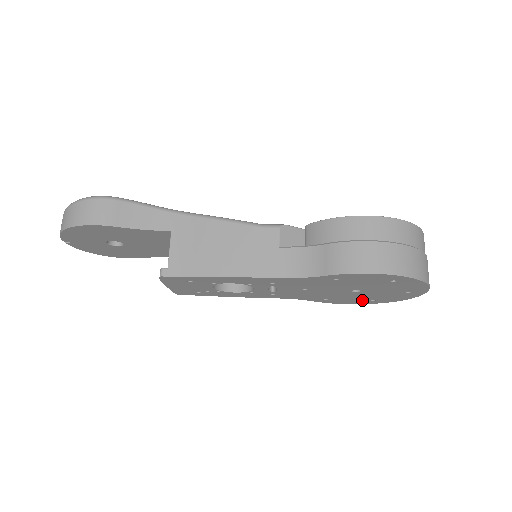
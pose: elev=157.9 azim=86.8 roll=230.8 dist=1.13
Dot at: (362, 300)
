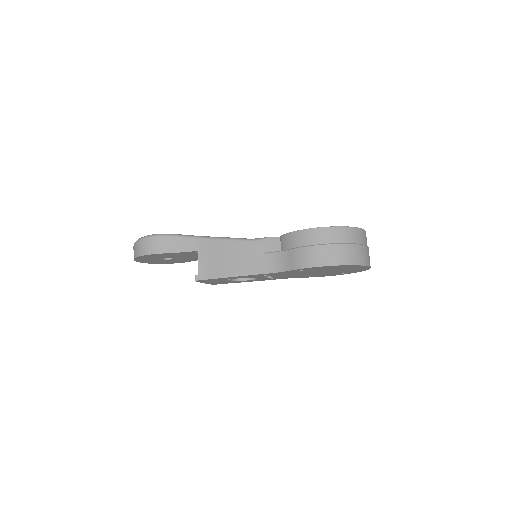
Dot at: (335, 274)
